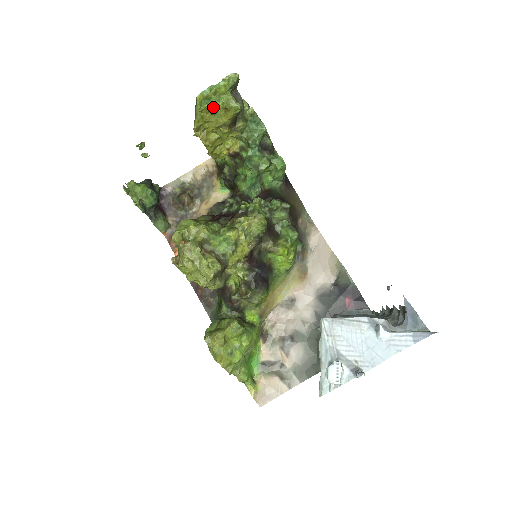
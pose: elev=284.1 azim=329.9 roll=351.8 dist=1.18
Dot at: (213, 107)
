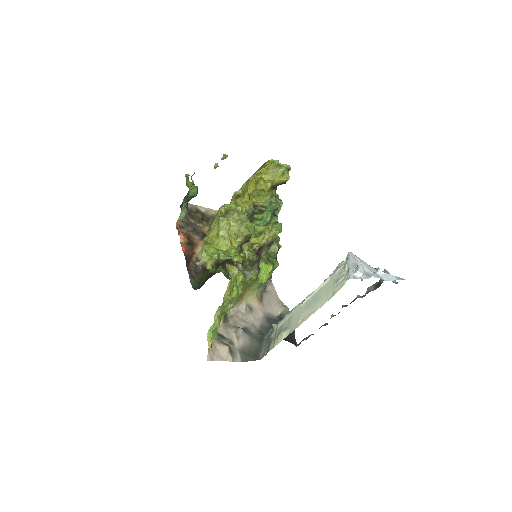
Dot at: (278, 168)
